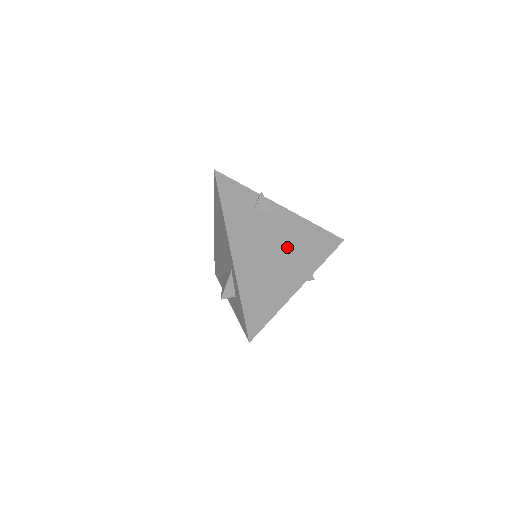
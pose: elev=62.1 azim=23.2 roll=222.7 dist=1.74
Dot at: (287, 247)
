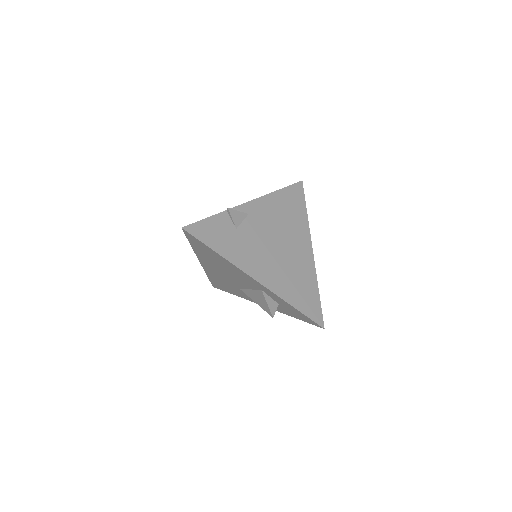
Dot at: (279, 231)
